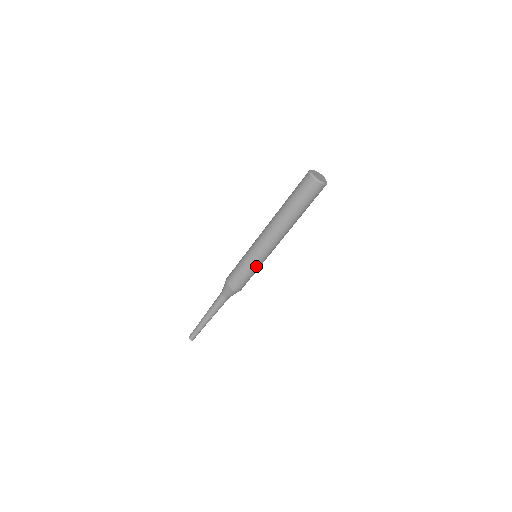
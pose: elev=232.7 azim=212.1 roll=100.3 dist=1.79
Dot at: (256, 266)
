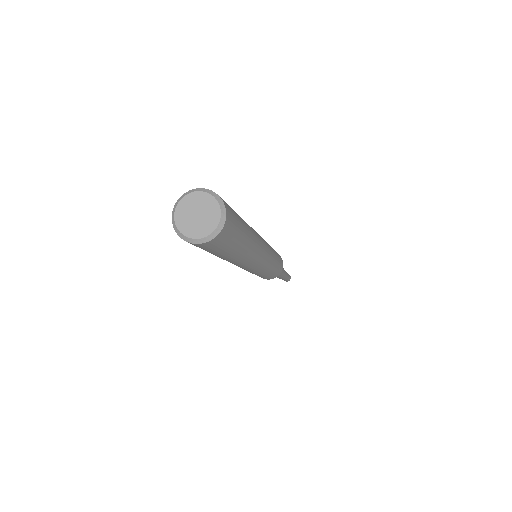
Dot at: (260, 273)
